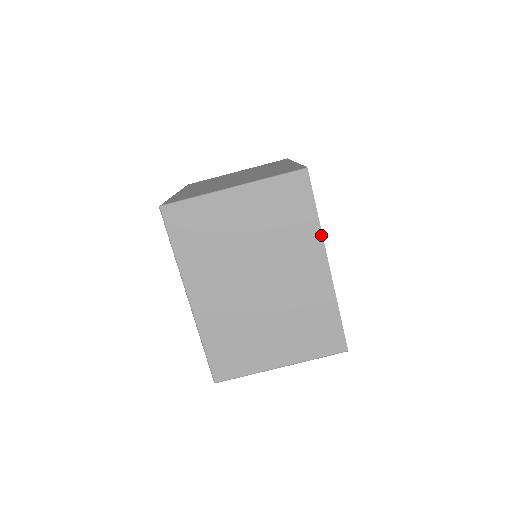
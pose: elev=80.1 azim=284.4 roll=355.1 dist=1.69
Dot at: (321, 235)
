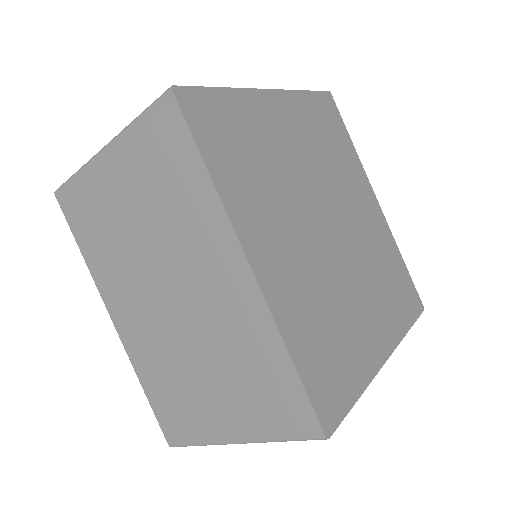
Dot at: (370, 381)
